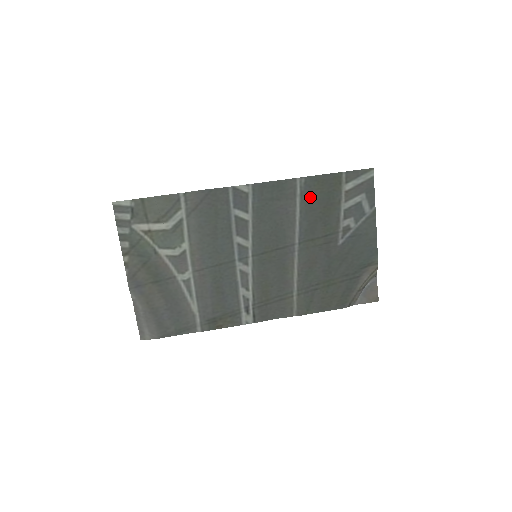
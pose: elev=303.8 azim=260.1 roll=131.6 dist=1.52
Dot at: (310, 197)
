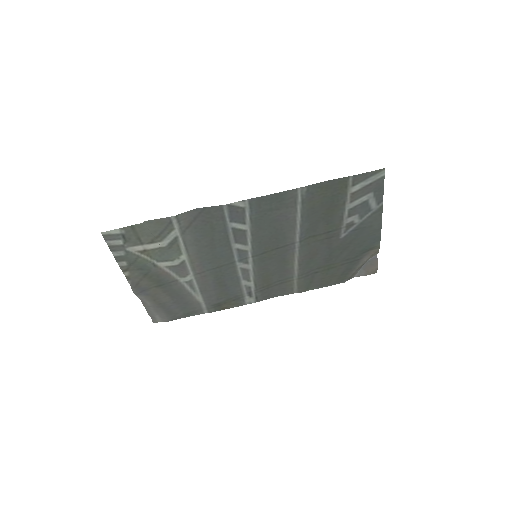
Dot at: (312, 202)
